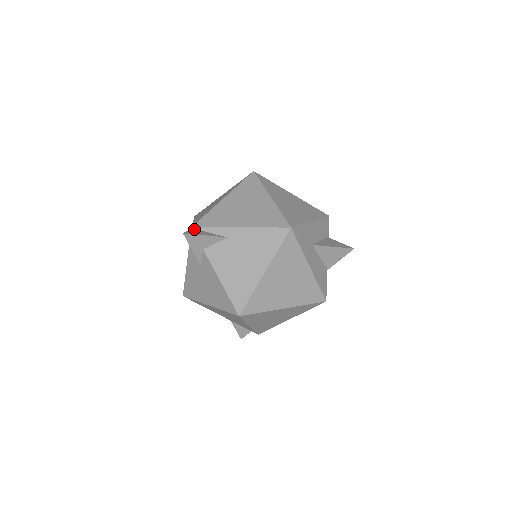
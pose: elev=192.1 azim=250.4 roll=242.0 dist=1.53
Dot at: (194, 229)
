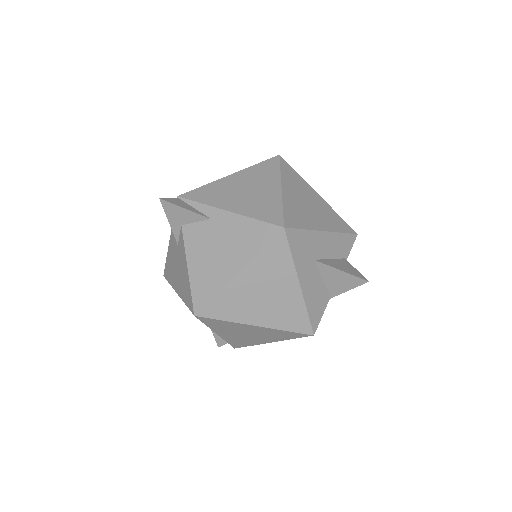
Dot at: (179, 199)
